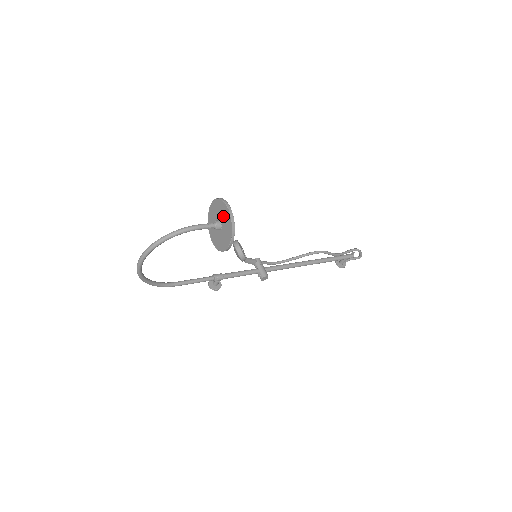
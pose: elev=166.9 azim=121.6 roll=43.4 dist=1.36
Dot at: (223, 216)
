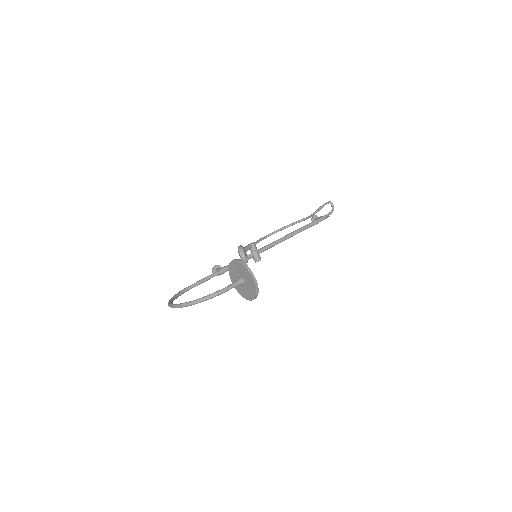
Dot at: (248, 280)
